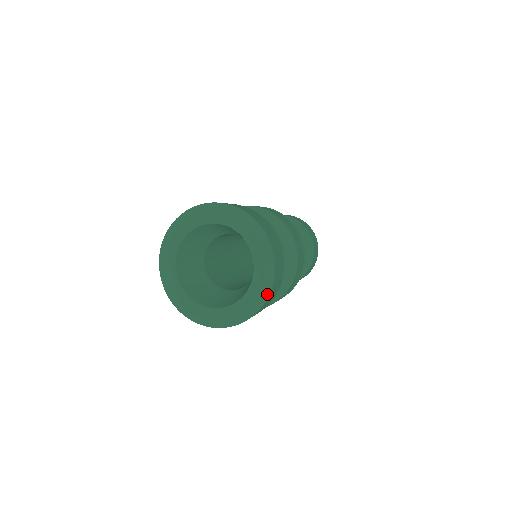
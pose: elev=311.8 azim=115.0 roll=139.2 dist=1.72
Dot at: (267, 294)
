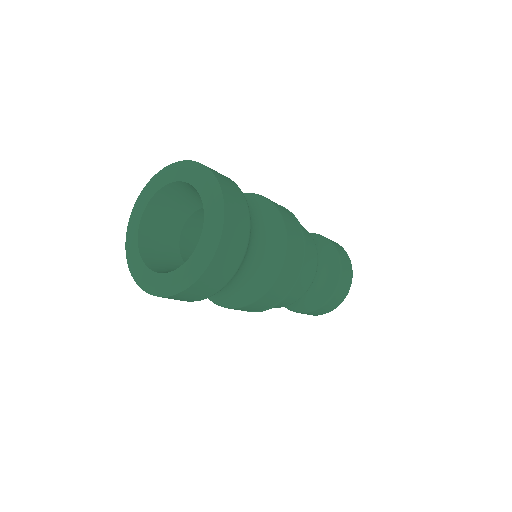
Dot at: (215, 247)
